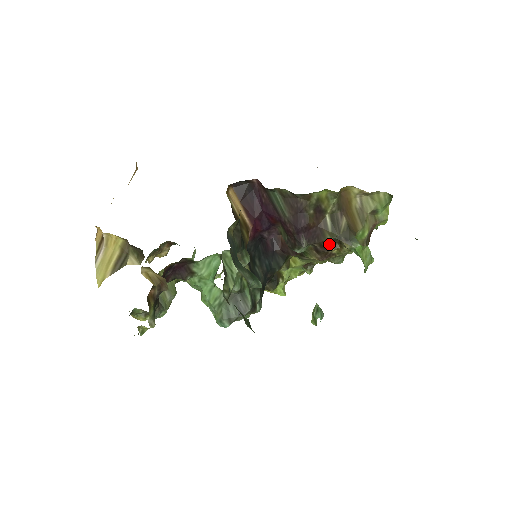
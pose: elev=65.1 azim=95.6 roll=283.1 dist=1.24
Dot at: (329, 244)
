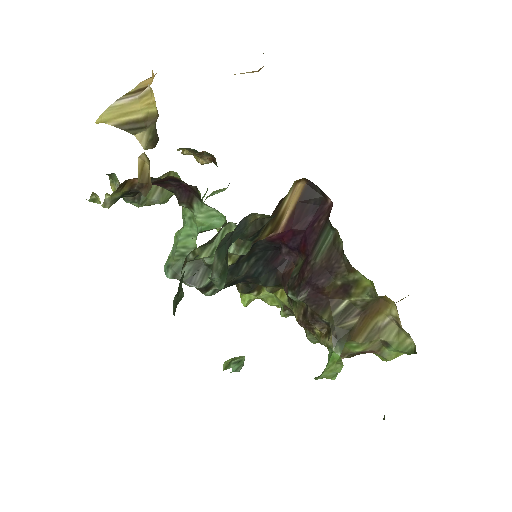
Dot at: (320, 321)
